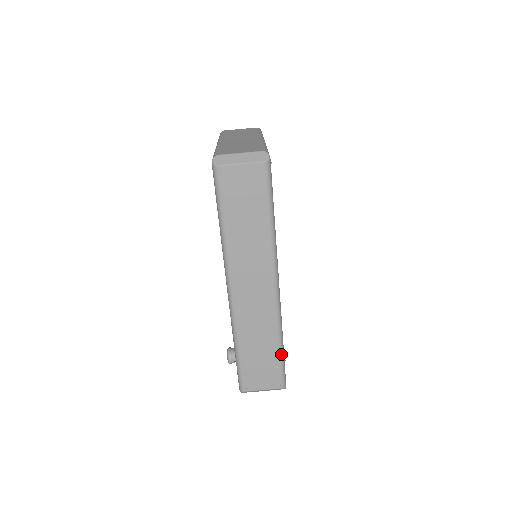
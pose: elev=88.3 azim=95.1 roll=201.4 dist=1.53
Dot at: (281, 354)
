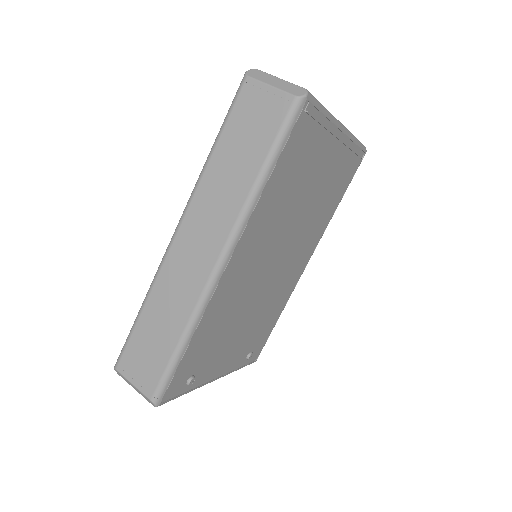
Dot at: (176, 355)
